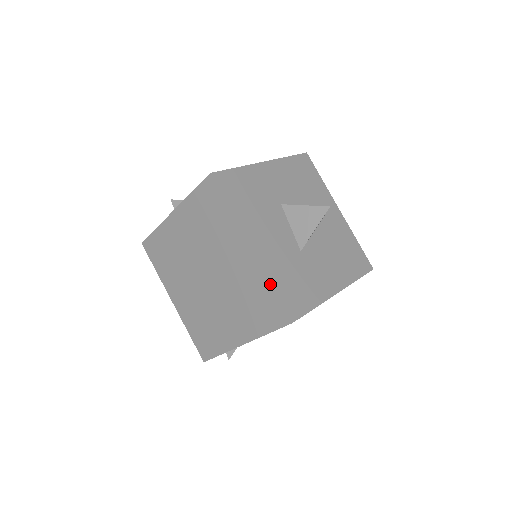
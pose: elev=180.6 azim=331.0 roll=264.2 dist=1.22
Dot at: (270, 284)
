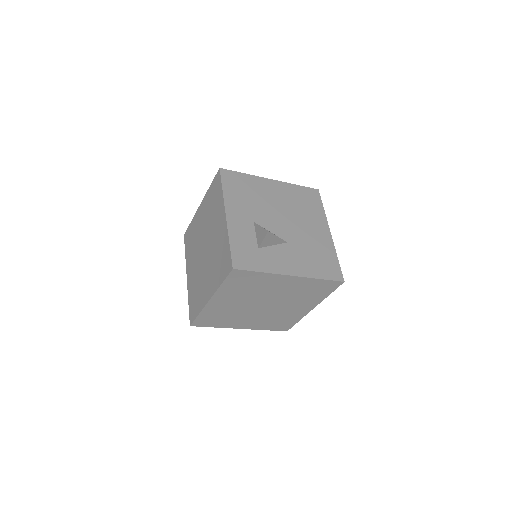
Dot at: (299, 320)
